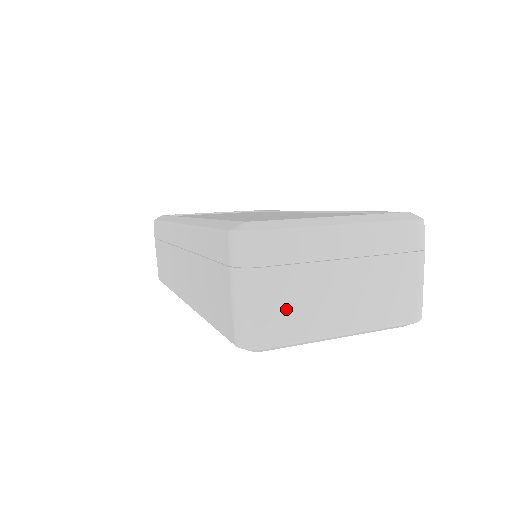
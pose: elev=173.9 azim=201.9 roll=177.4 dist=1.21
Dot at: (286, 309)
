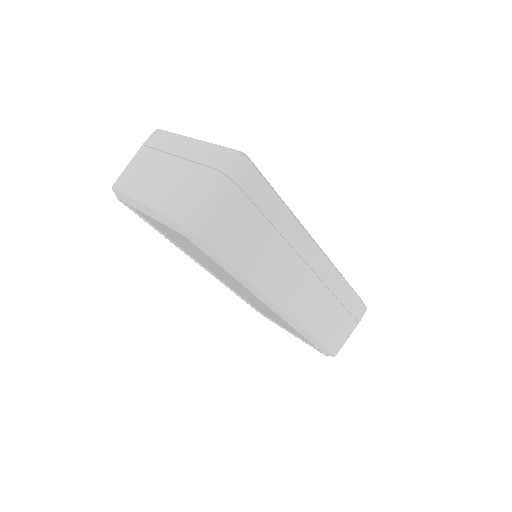
Dot at: (134, 171)
